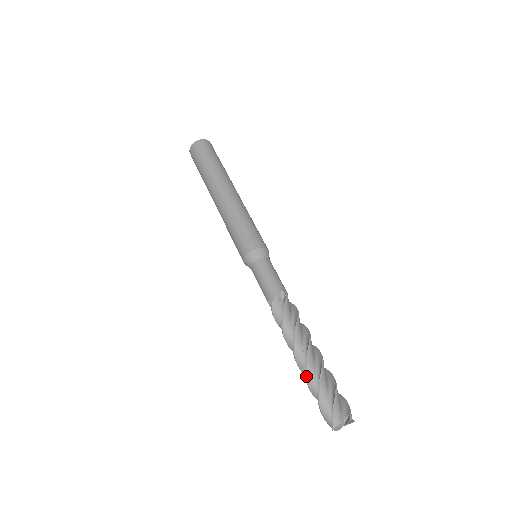
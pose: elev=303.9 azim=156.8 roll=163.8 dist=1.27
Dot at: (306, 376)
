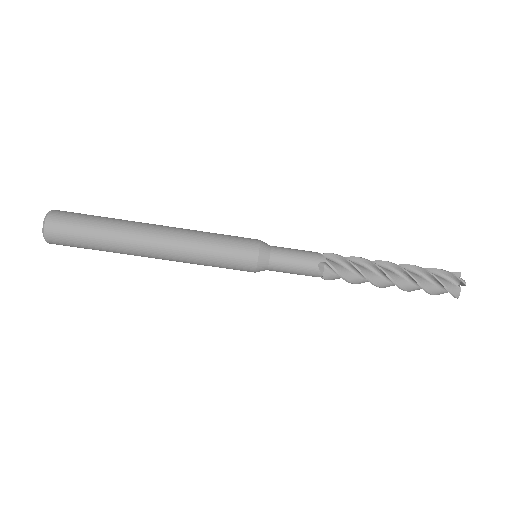
Dot at: occluded
